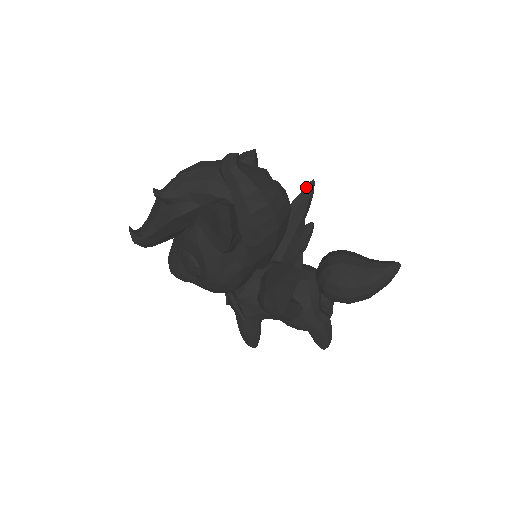
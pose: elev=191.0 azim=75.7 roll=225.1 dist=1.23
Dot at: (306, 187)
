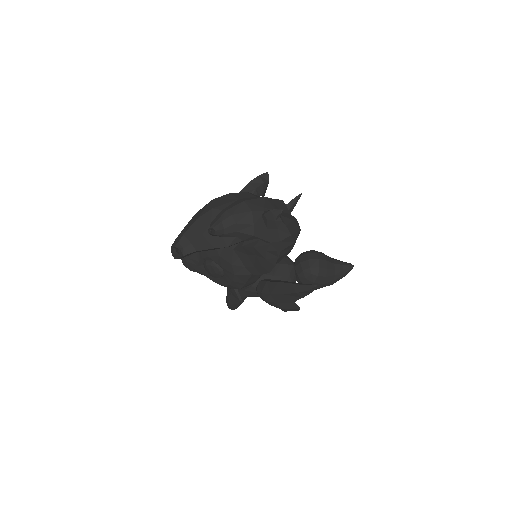
Dot at: (295, 198)
